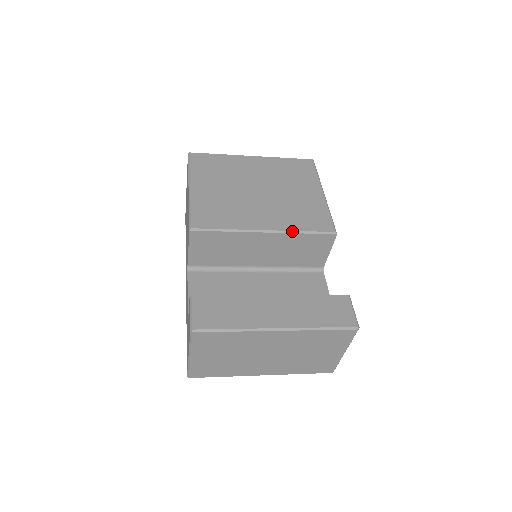
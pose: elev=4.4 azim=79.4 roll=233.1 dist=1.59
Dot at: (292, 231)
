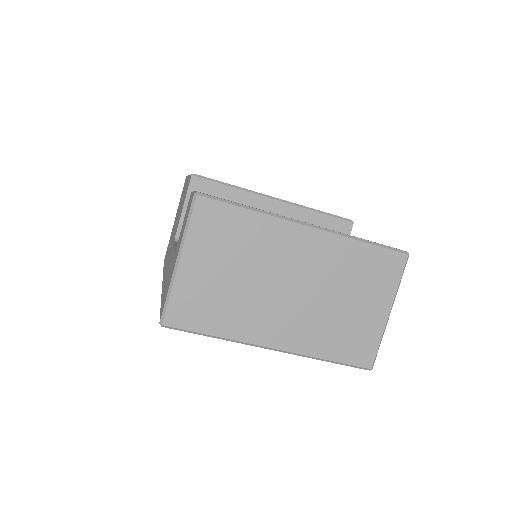
Dot at: (305, 206)
